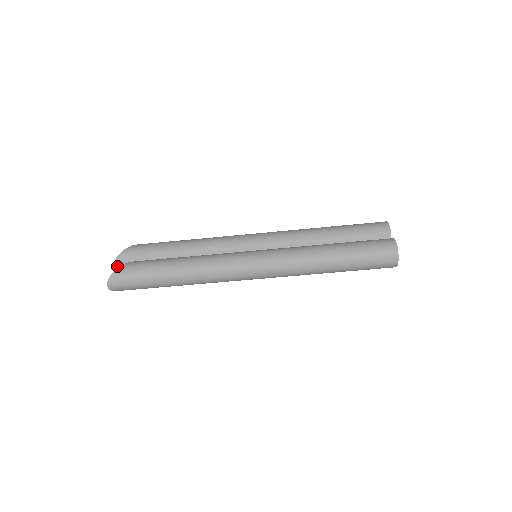
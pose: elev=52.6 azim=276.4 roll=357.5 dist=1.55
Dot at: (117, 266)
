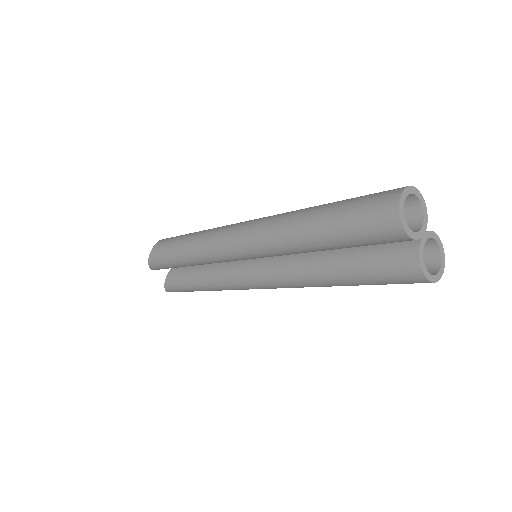
Dot at: occluded
